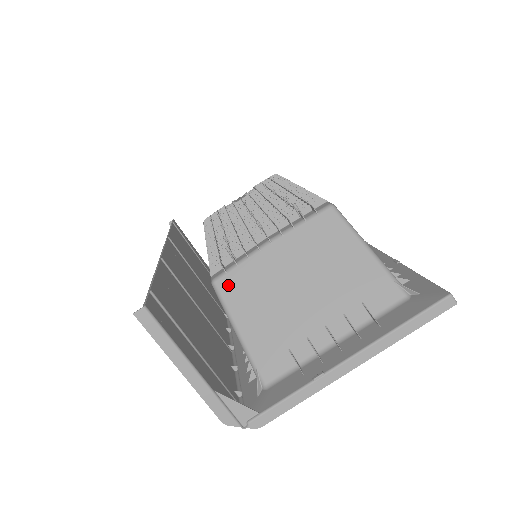
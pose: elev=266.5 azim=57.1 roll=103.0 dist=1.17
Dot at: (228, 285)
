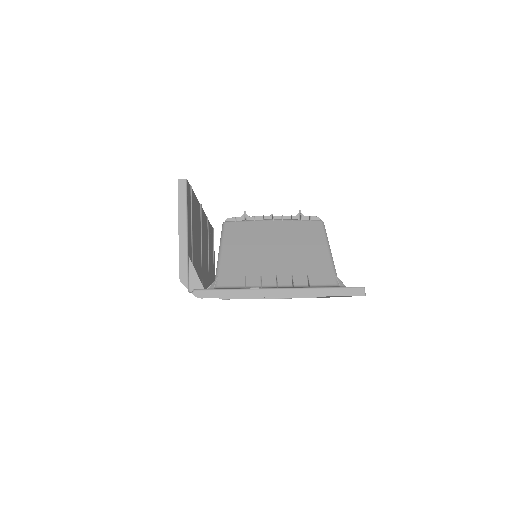
Dot at: (232, 227)
